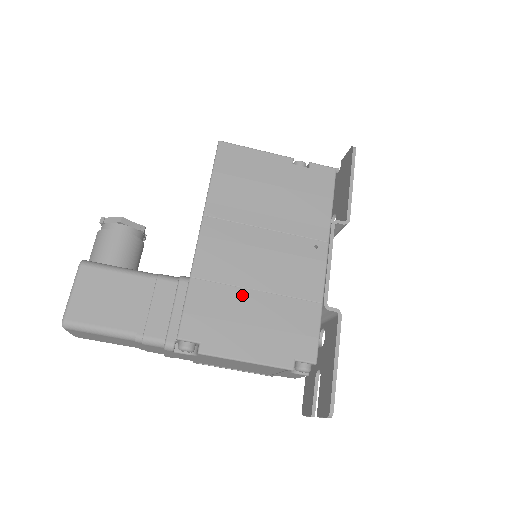
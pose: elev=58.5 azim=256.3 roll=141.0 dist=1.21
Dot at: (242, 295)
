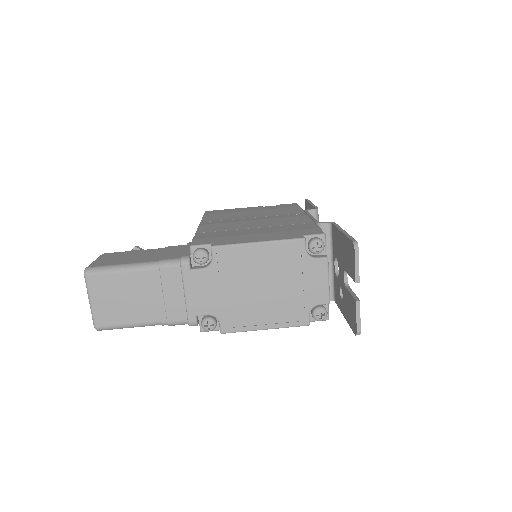
Dot at: (242, 230)
